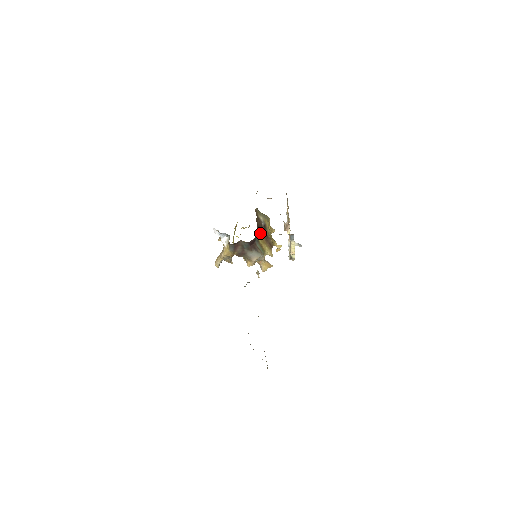
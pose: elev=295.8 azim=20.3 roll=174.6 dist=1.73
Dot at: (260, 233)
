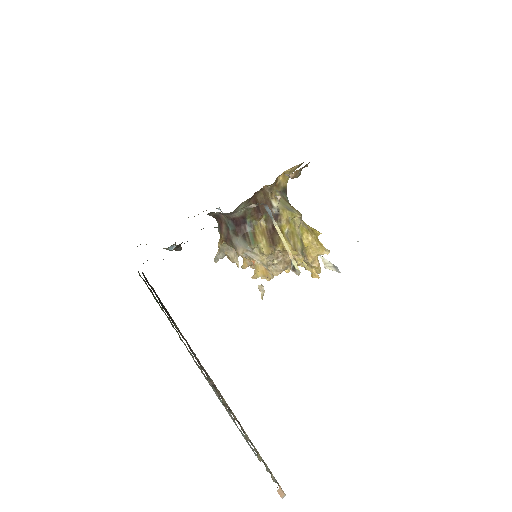
Dot at: (258, 217)
